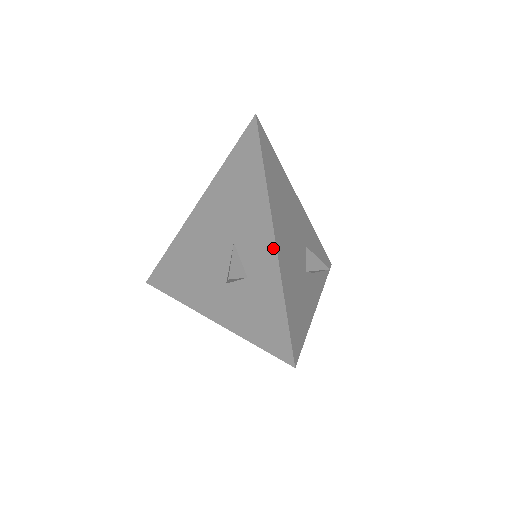
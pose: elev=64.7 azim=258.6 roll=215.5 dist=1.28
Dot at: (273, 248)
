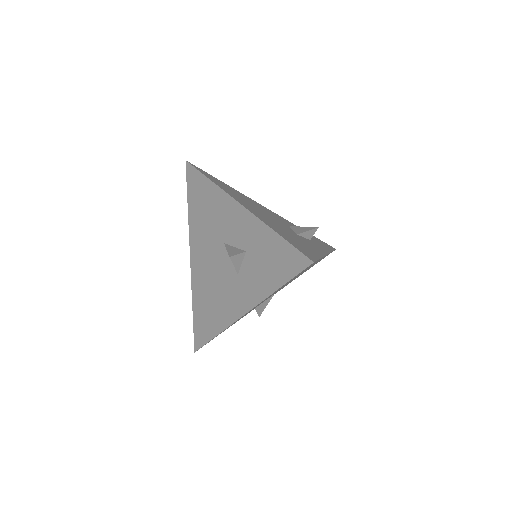
Dot at: (245, 212)
